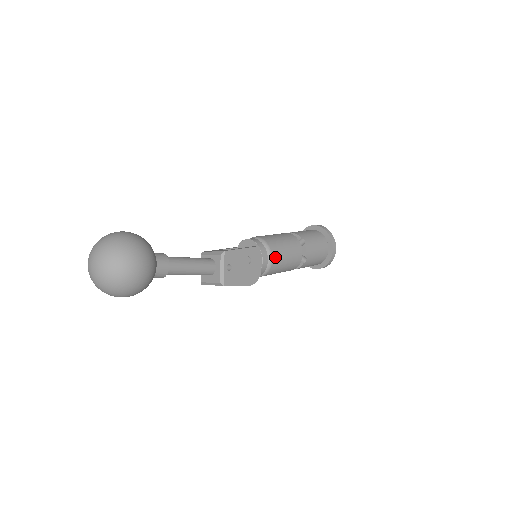
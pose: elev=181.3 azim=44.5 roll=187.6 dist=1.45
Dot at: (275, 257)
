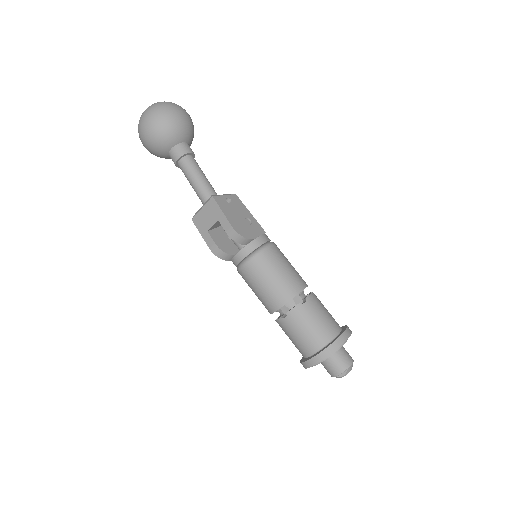
Dot at: (274, 250)
